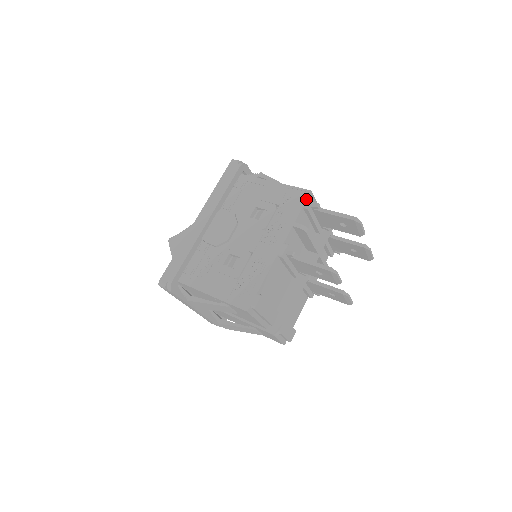
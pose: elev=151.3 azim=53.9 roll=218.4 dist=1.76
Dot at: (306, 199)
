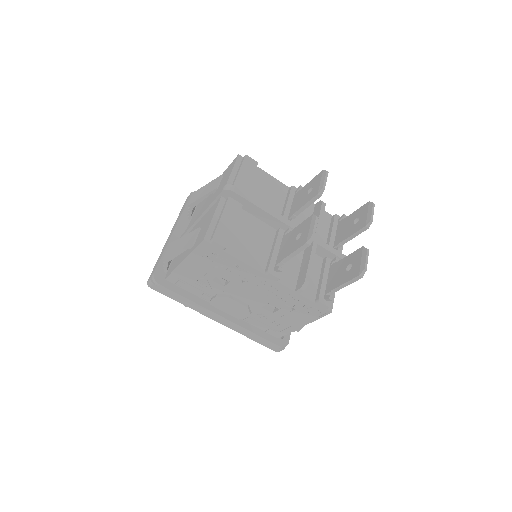
Dot at: occluded
